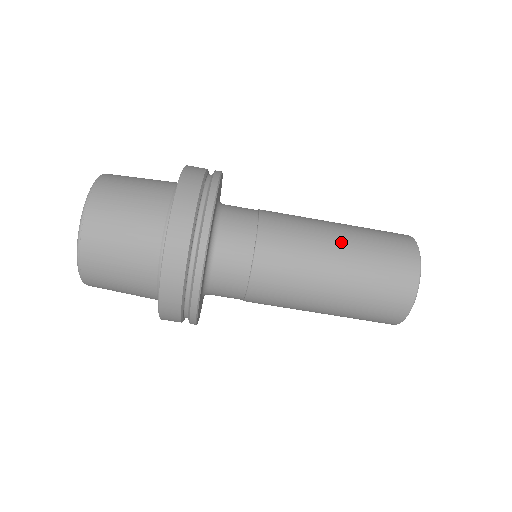
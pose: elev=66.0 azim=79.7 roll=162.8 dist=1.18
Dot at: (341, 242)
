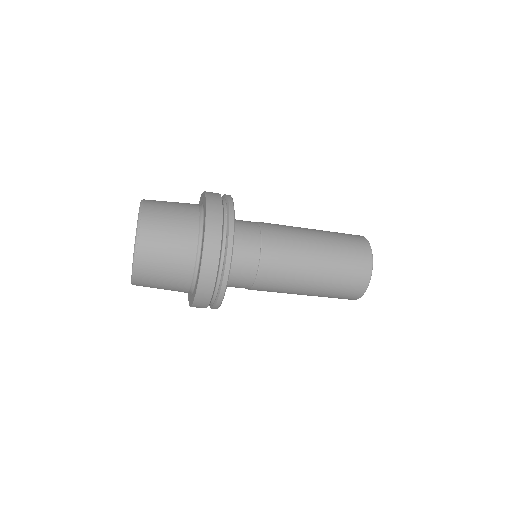
Dot at: (314, 283)
